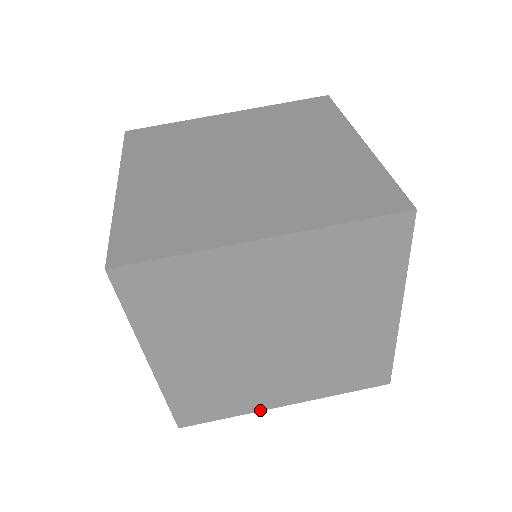
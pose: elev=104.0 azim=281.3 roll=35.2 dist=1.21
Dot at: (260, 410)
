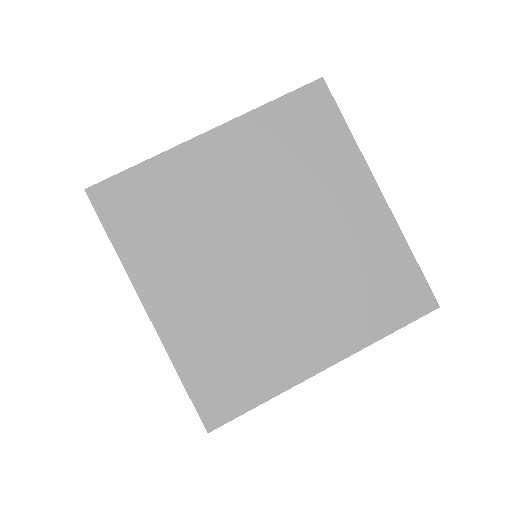
Dot at: (298, 382)
